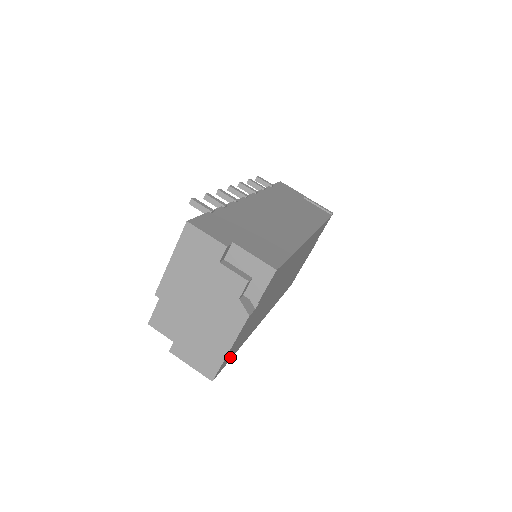
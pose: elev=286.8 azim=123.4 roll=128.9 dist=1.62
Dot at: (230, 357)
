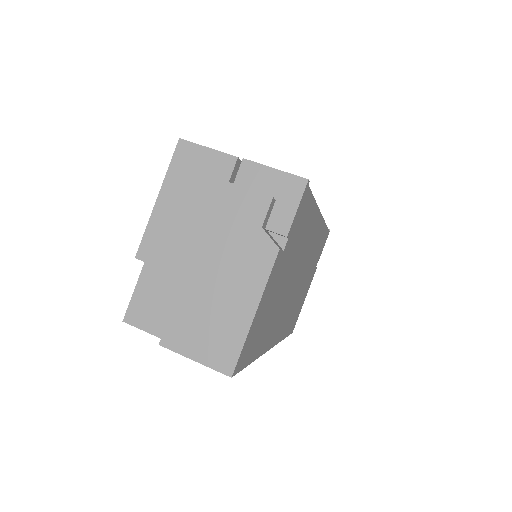
Dot at: (249, 355)
